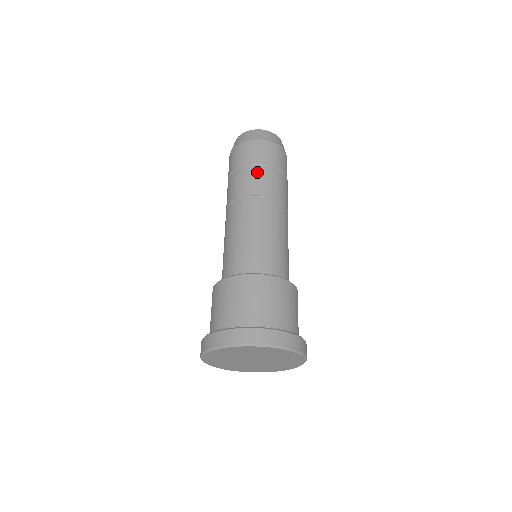
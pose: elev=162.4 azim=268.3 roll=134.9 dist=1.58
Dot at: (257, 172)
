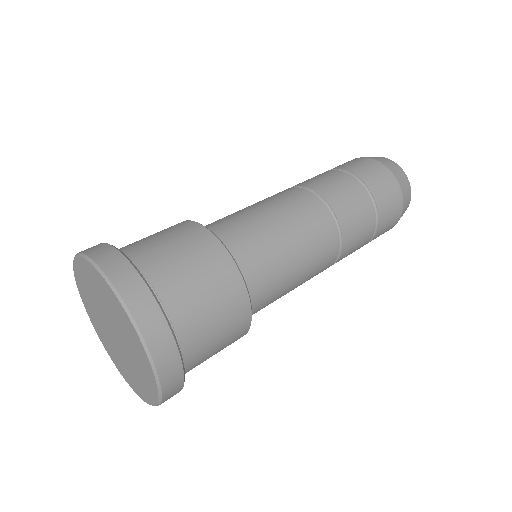
Dot at: (327, 174)
